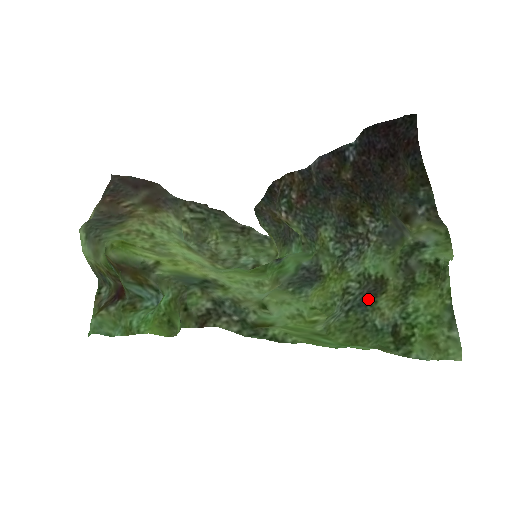
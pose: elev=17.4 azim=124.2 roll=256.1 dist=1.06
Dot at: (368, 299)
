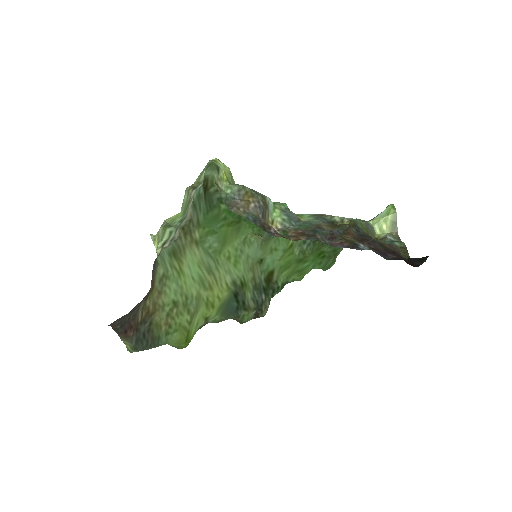
Dot at: occluded
